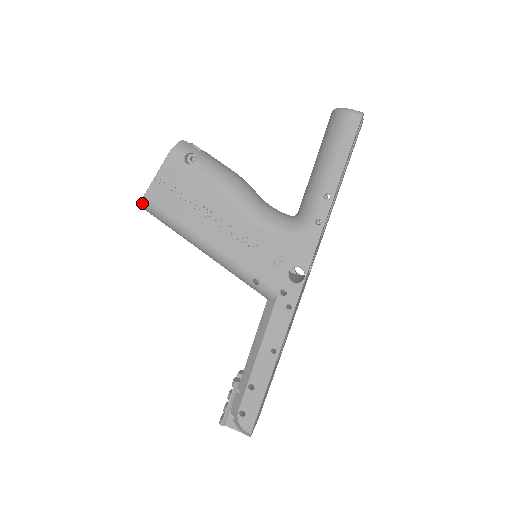
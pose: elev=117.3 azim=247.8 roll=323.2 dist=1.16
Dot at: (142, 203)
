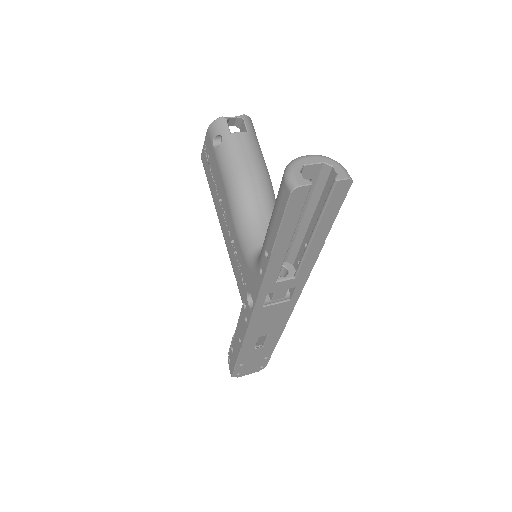
Dot at: occluded
